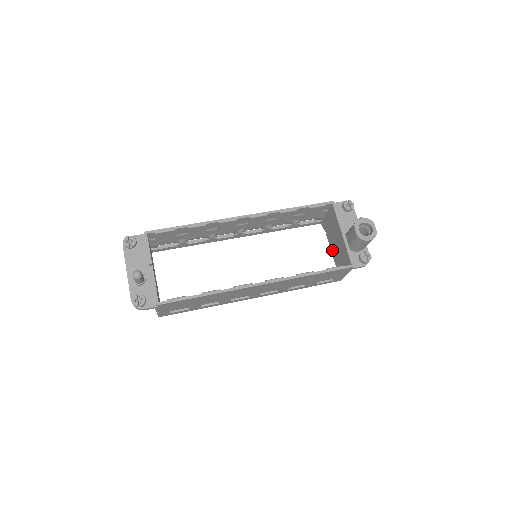
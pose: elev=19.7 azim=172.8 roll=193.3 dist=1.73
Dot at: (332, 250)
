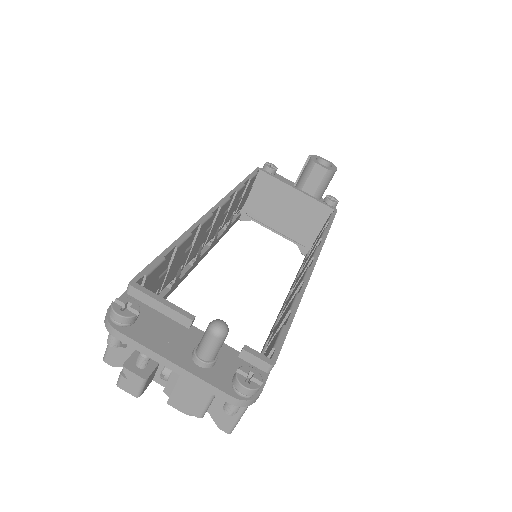
Dot at: (282, 229)
